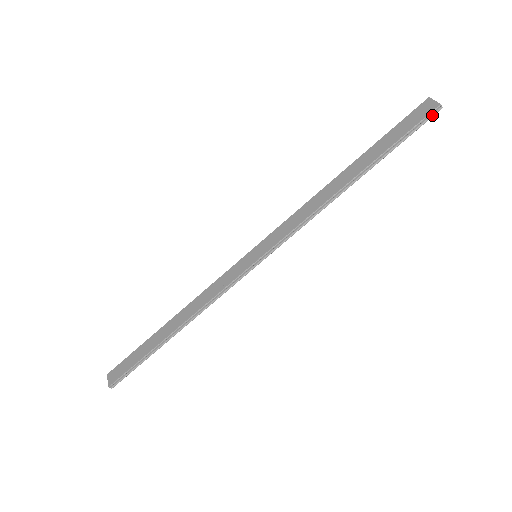
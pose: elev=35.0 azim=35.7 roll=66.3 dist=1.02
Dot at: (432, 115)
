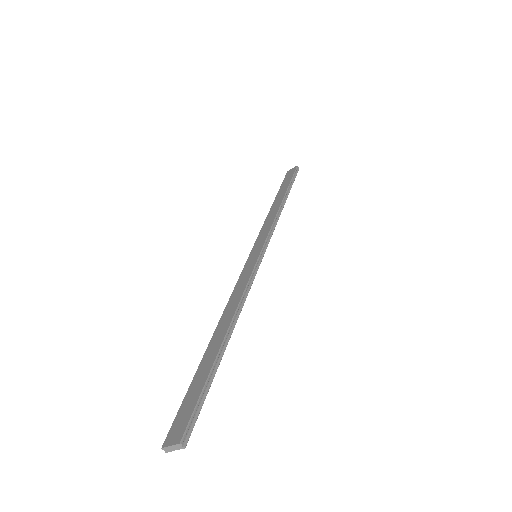
Dot at: (297, 171)
